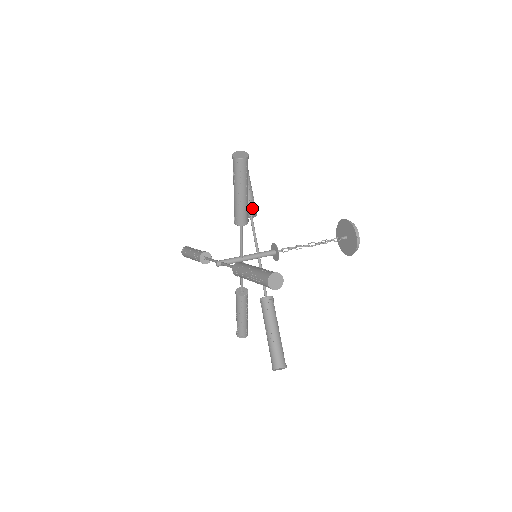
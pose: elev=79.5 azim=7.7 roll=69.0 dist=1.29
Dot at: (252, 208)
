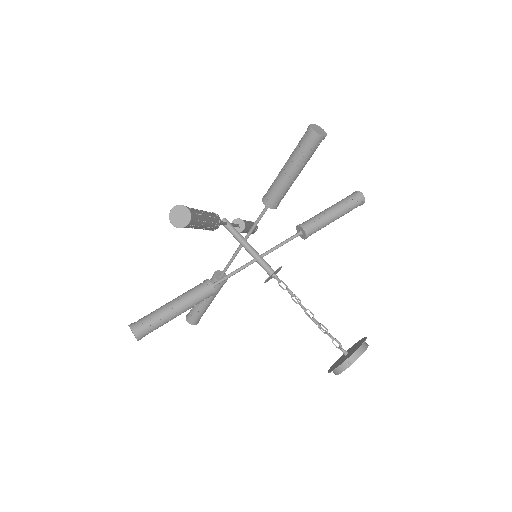
Dot at: (308, 227)
